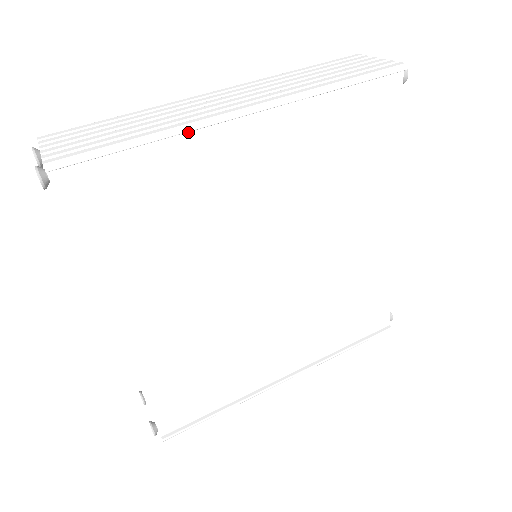
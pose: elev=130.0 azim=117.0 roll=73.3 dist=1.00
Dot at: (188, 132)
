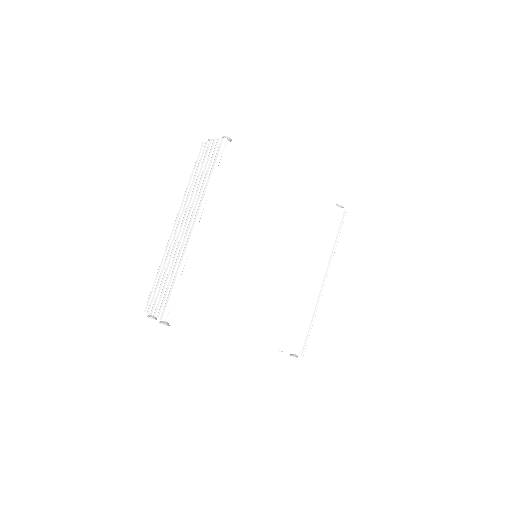
Dot at: (186, 258)
